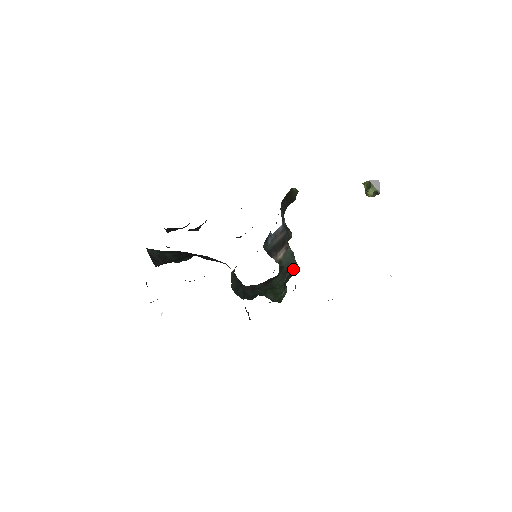
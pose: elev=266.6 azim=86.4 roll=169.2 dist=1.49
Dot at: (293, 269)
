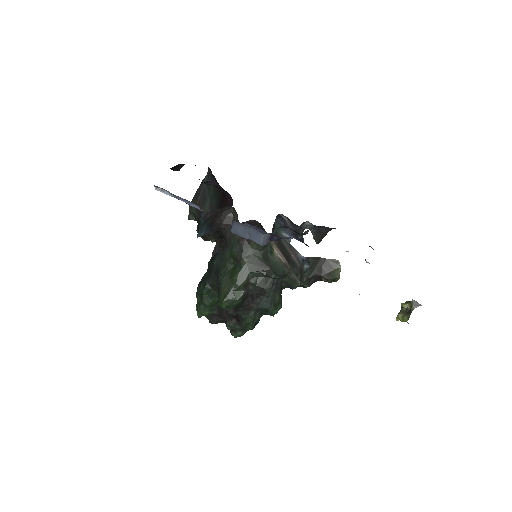
Dot at: (272, 273)
